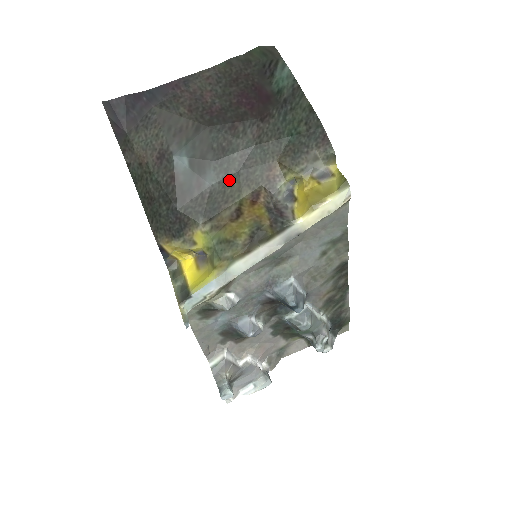
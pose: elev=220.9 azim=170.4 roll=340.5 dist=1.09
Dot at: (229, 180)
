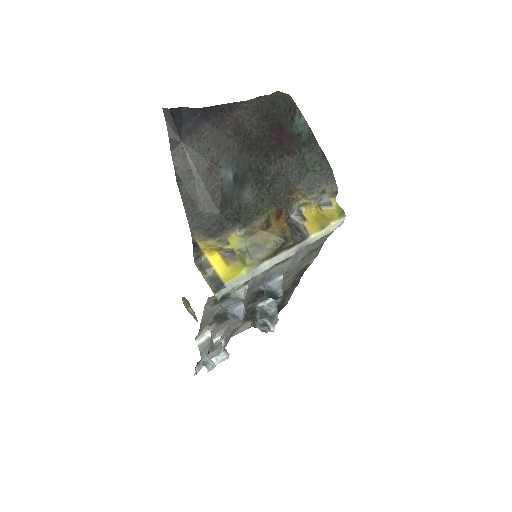
Dot at: (261, 197)
